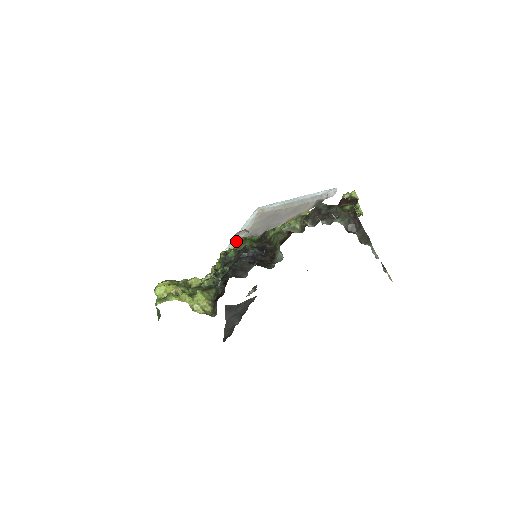
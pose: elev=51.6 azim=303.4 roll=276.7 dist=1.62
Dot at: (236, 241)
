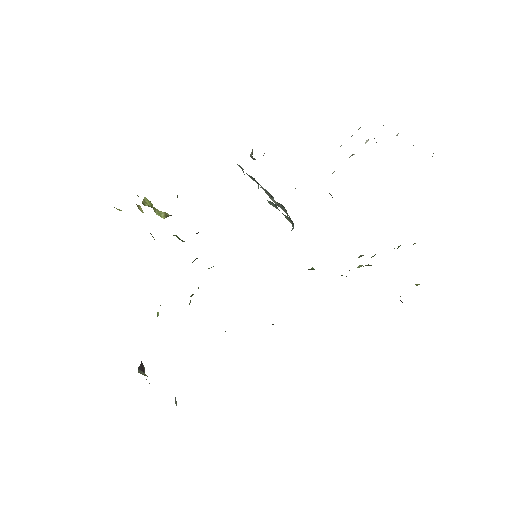
Dot at: occluded
